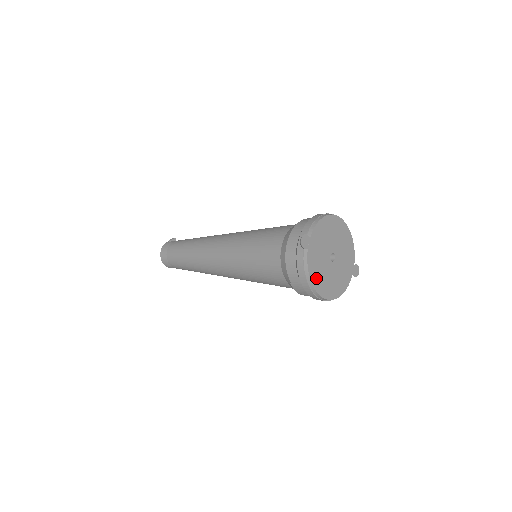
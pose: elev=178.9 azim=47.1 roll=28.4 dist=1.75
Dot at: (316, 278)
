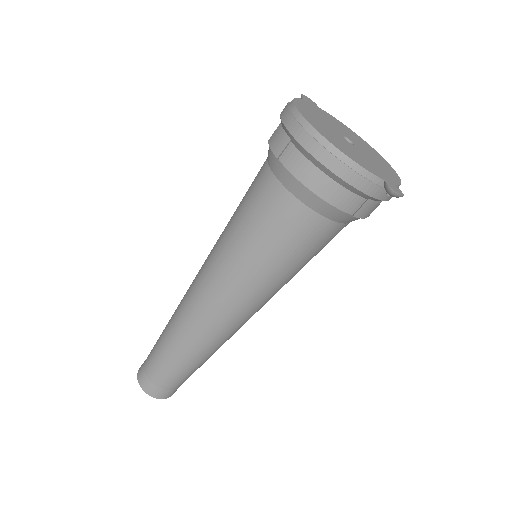
Dot at: (304, 109)
